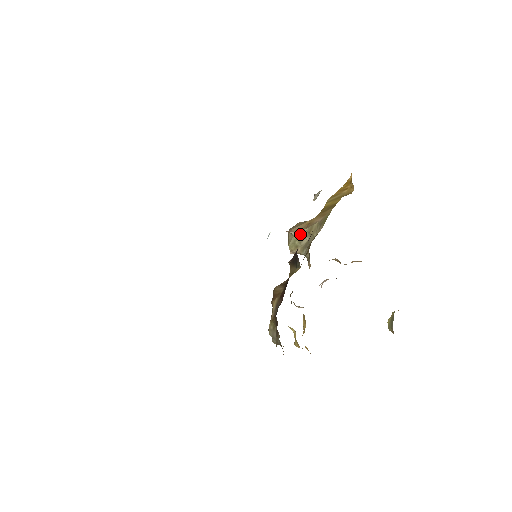
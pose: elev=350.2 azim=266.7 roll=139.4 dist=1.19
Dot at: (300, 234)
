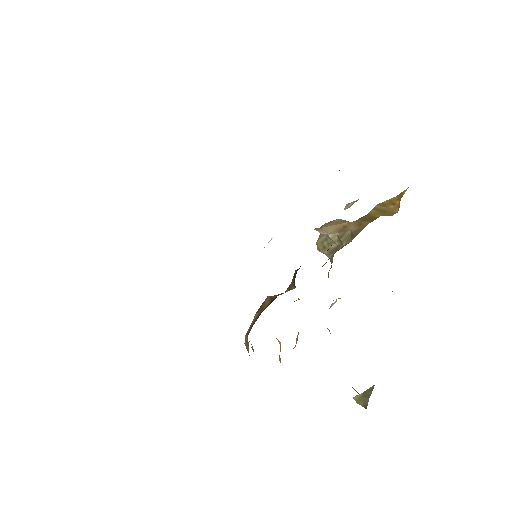
Dot at: (330, 236)
